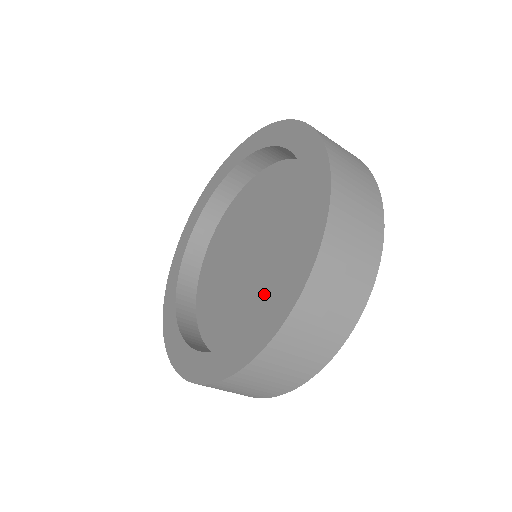
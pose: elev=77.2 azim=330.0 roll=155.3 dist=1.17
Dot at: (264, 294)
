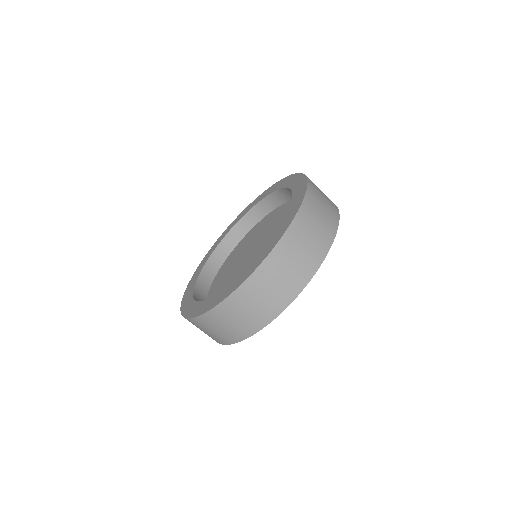
Dot at: occluded
